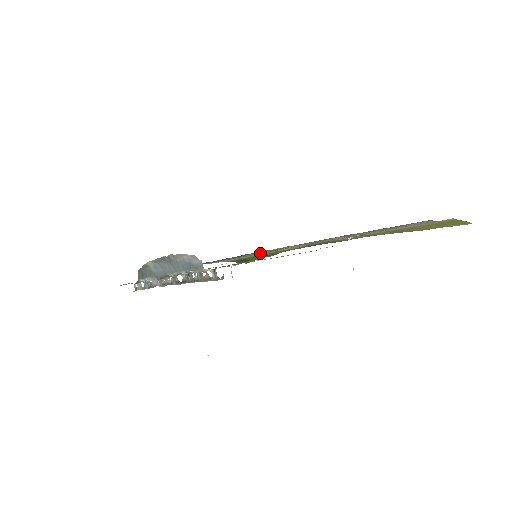
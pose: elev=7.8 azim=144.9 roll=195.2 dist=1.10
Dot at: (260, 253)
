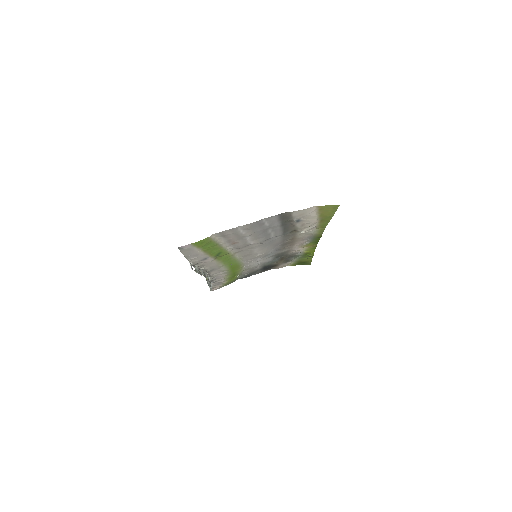
Dot at: (244, 253)
